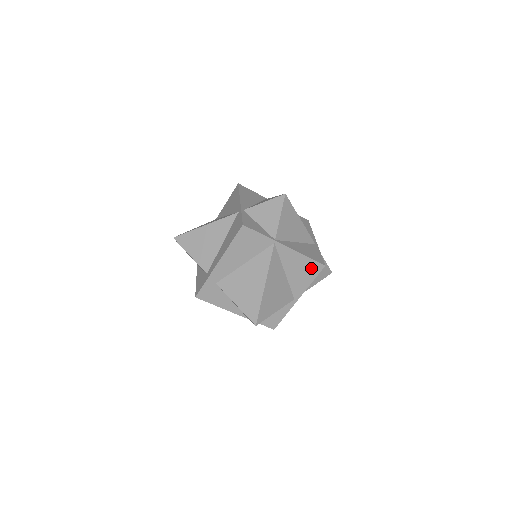
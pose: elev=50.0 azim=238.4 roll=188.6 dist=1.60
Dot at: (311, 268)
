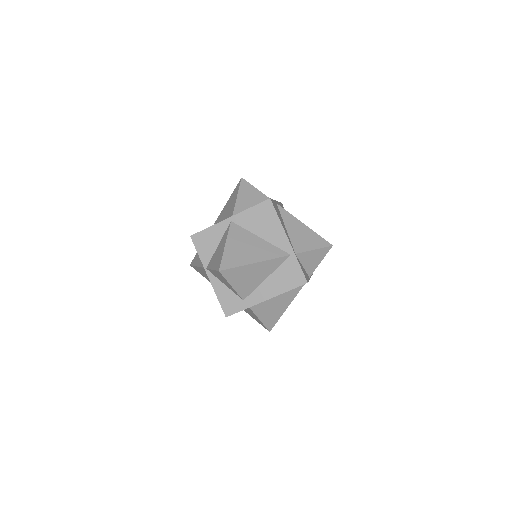
Dot at: occluded
